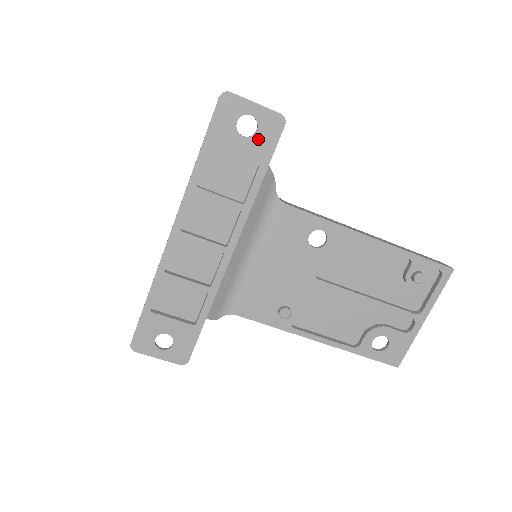
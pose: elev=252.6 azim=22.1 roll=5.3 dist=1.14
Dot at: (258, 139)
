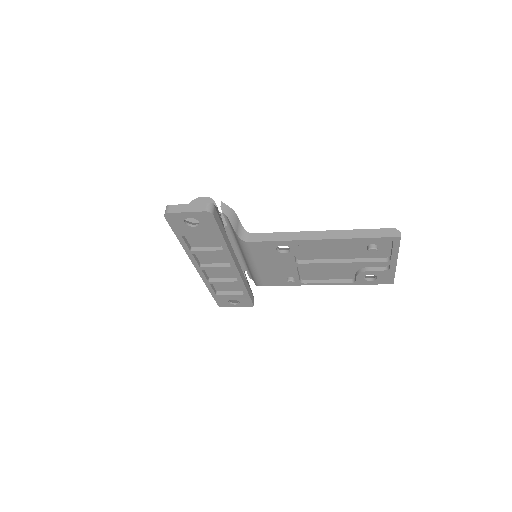
Dot at: (204, 225)
